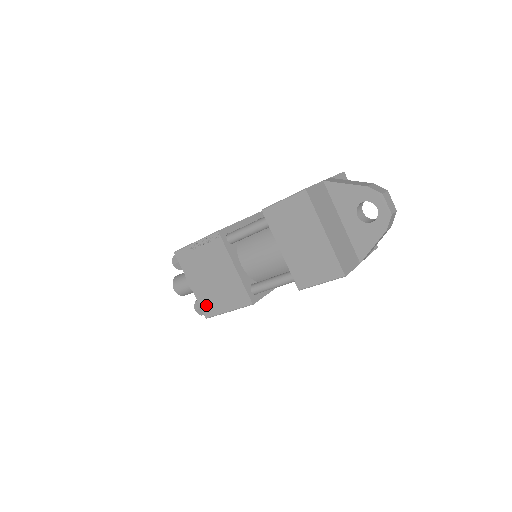
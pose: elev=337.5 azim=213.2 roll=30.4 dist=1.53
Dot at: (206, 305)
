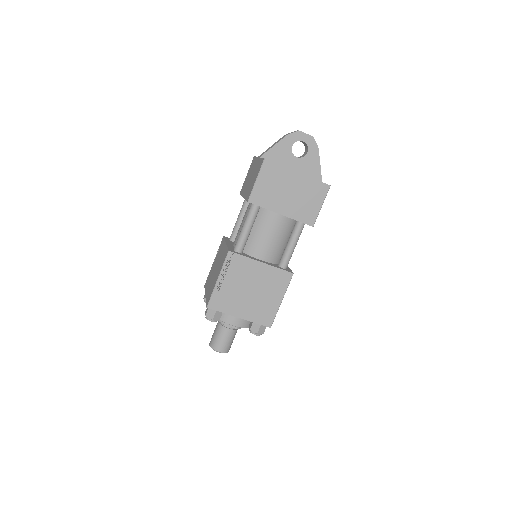
Dot at: (263, 317)
